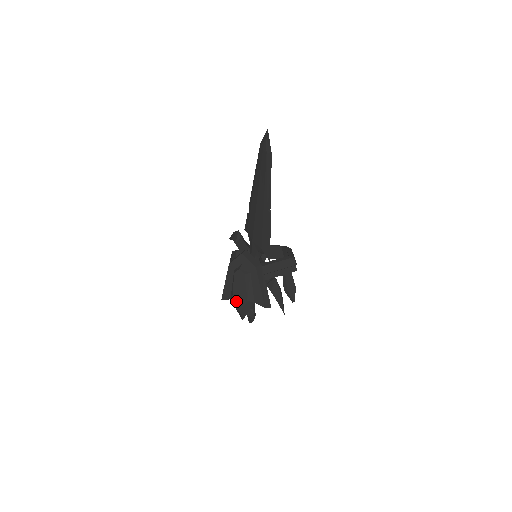
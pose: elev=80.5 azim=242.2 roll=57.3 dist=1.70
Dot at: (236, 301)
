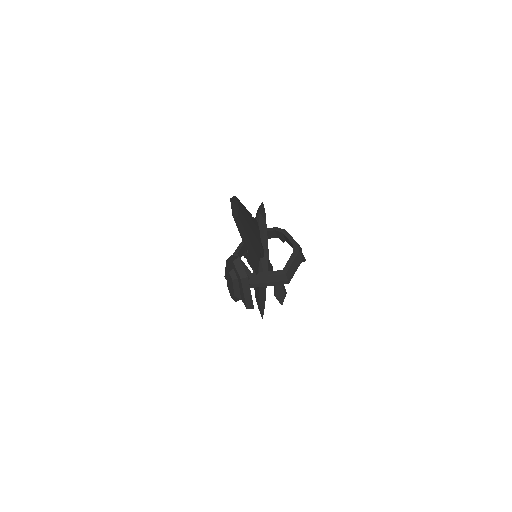
Dot at: (229, 290)
